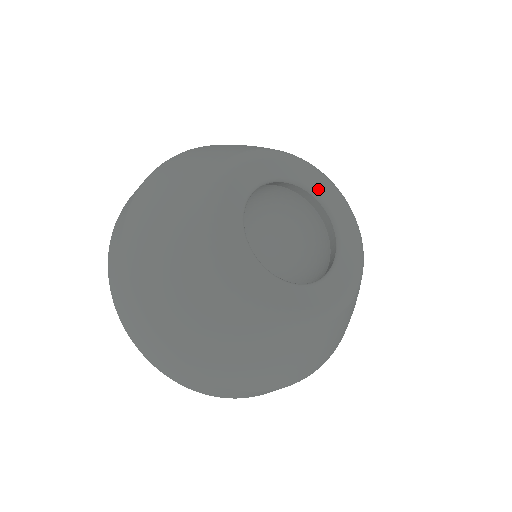
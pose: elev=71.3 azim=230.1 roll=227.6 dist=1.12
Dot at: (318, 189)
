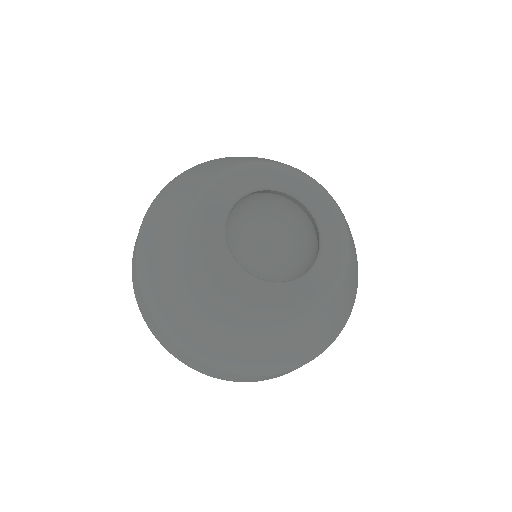
Dot at: (301, 192)
